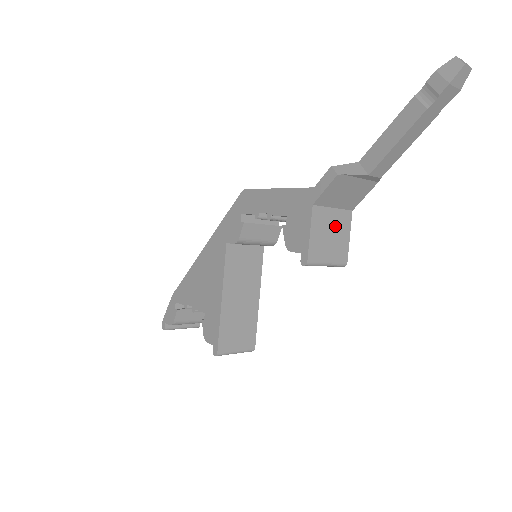
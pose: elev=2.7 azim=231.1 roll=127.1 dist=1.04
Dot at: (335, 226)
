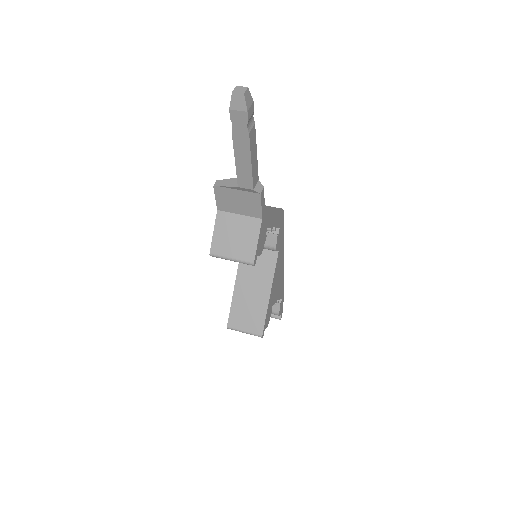
Dot at: (241, 229)
